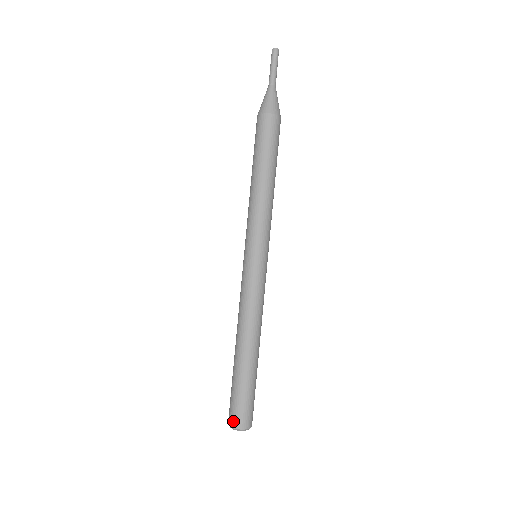
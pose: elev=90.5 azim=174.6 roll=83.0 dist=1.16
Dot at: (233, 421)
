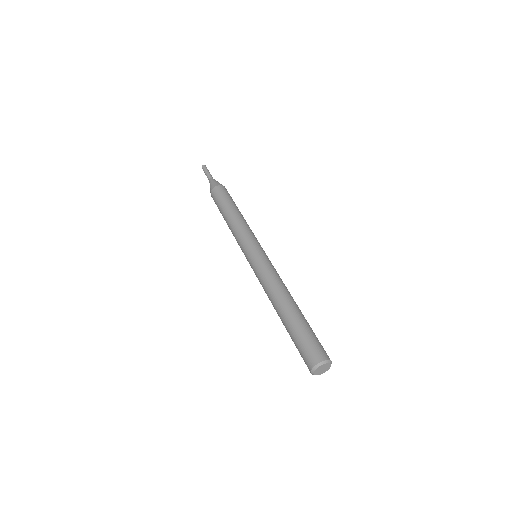
Dot at: (323, 355)
